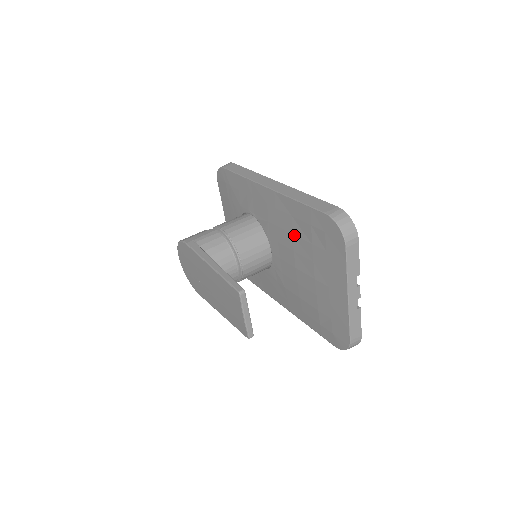
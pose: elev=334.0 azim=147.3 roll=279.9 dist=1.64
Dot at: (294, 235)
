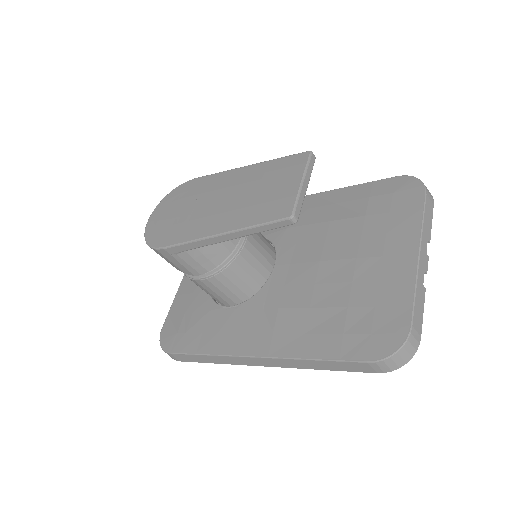
Dot at: (334, 220)
